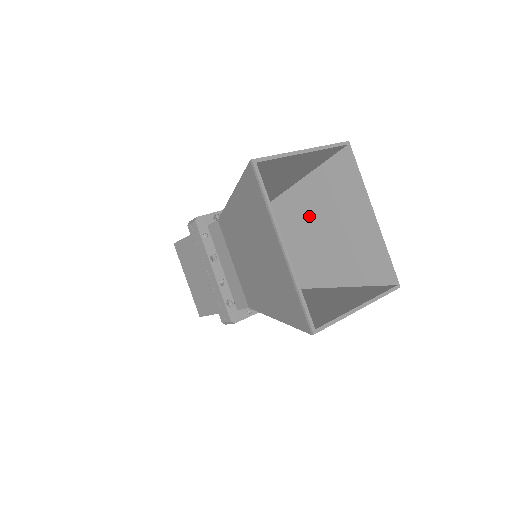
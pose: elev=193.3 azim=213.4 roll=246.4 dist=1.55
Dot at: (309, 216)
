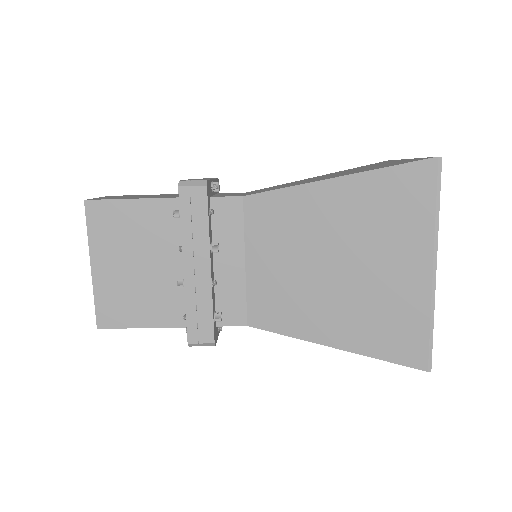
Dot at: occluded
